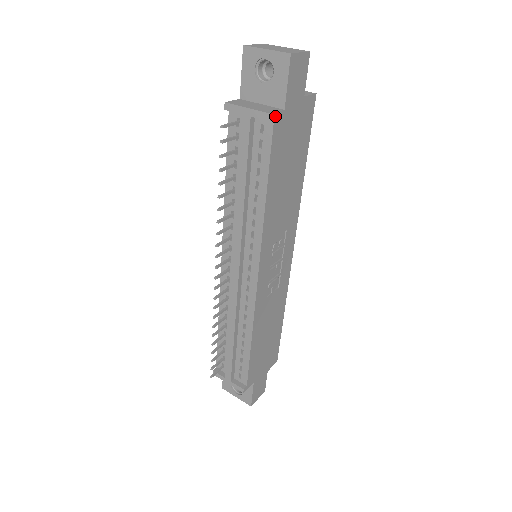
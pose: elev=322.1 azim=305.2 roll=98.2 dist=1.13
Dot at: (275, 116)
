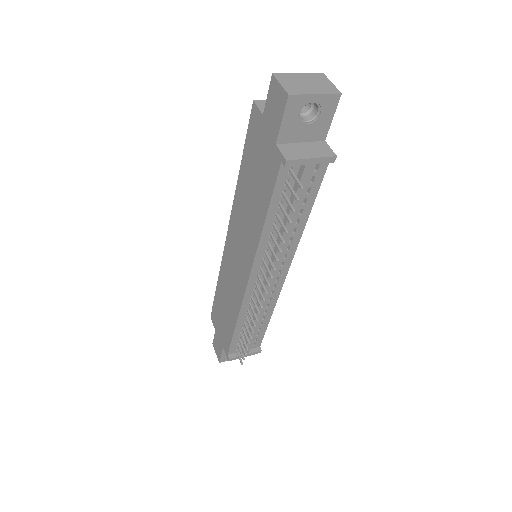
Dot at: (331, 153)
